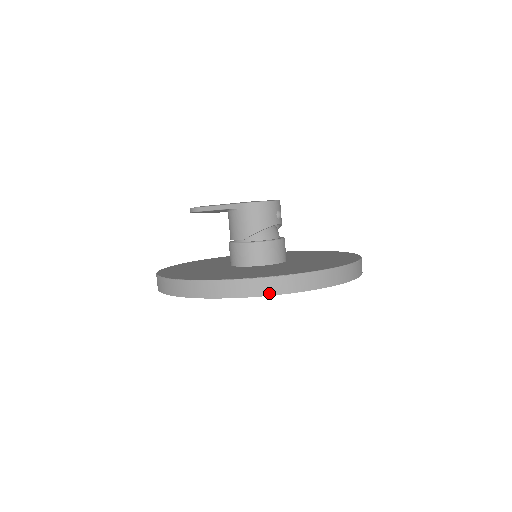
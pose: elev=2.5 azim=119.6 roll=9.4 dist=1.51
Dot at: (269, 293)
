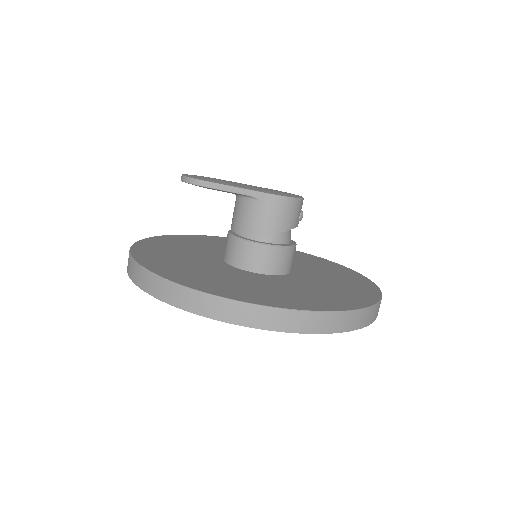
Dot at: (315, 331)
